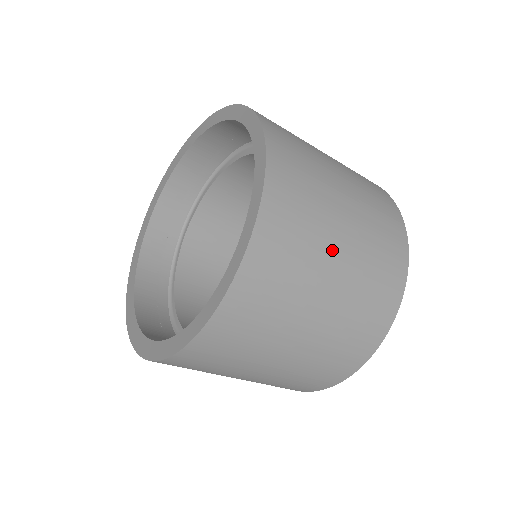
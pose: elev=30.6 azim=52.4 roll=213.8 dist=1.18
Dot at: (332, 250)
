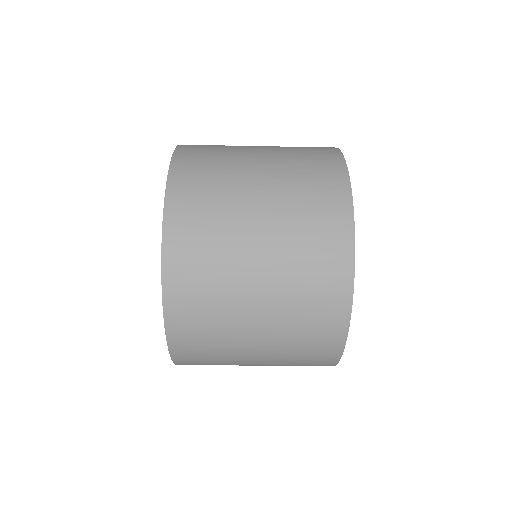
Dot at: (246, 323)
